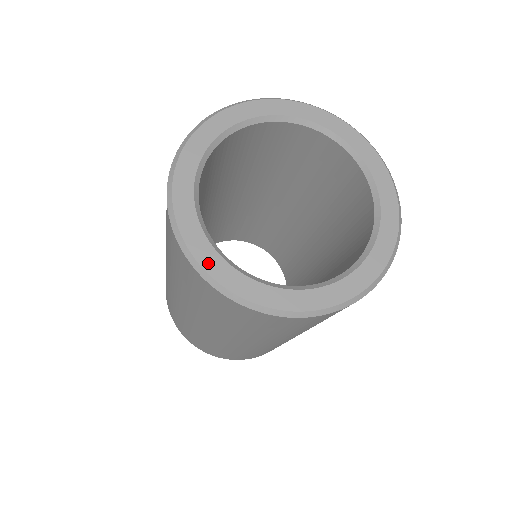
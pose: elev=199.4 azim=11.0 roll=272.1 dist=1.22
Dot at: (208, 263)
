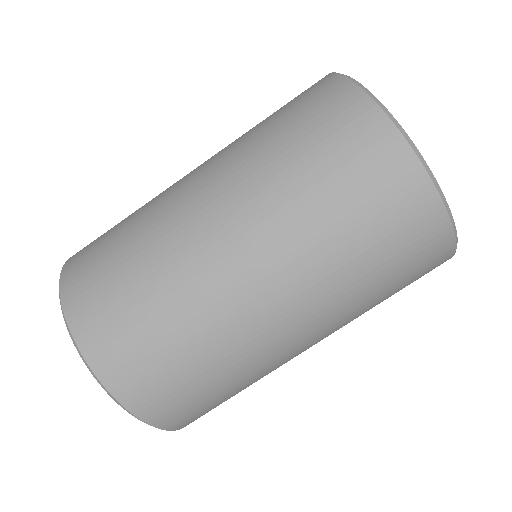
Dot at: (436, 184)
